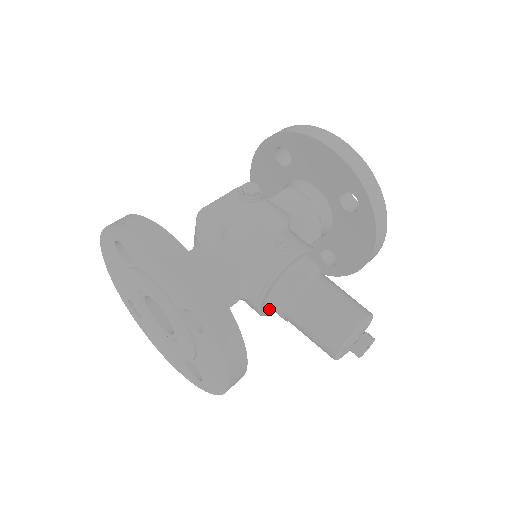
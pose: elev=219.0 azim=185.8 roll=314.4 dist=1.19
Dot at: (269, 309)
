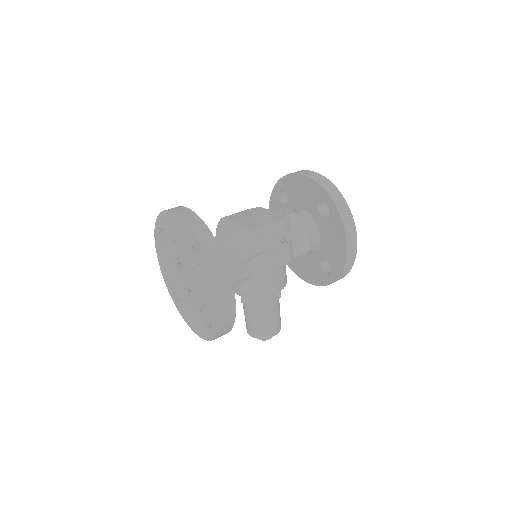
Dot at: occluded
